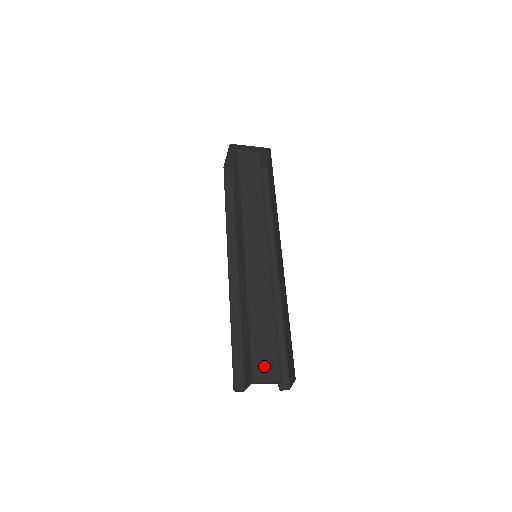
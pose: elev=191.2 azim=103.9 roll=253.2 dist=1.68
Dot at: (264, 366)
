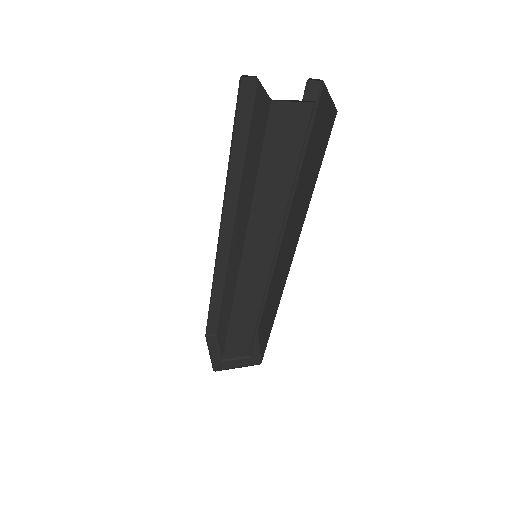
Dot at: (236, 349)
